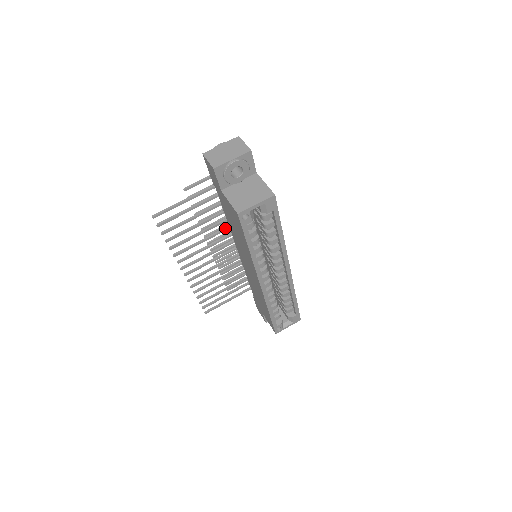
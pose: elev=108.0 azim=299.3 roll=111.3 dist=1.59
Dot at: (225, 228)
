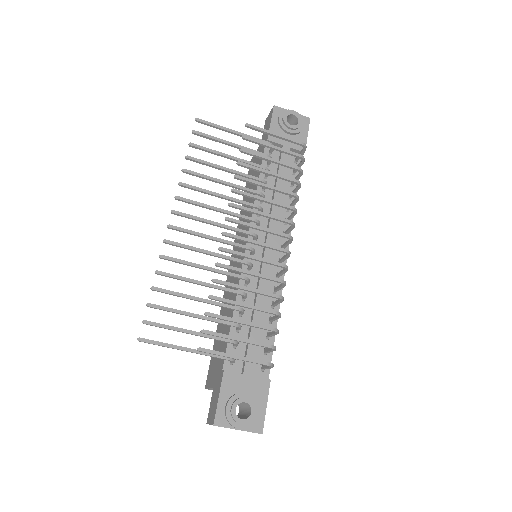
Dot at: occluded
